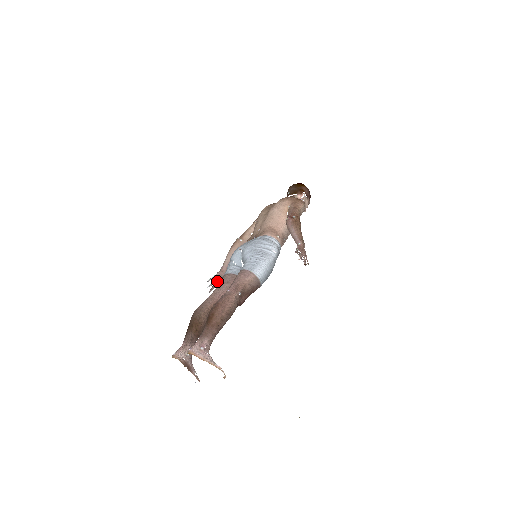
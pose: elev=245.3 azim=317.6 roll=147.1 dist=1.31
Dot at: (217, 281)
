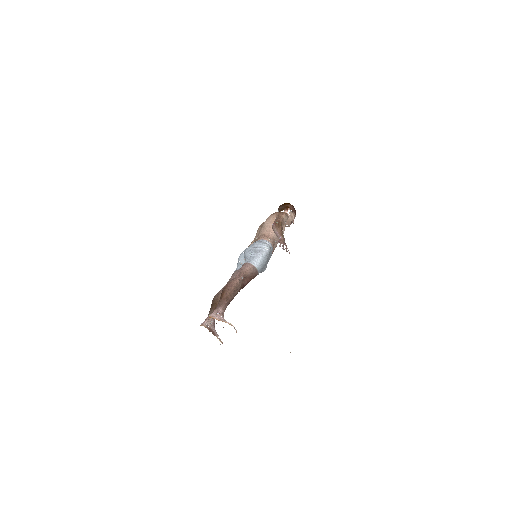
Dot at: occluded
